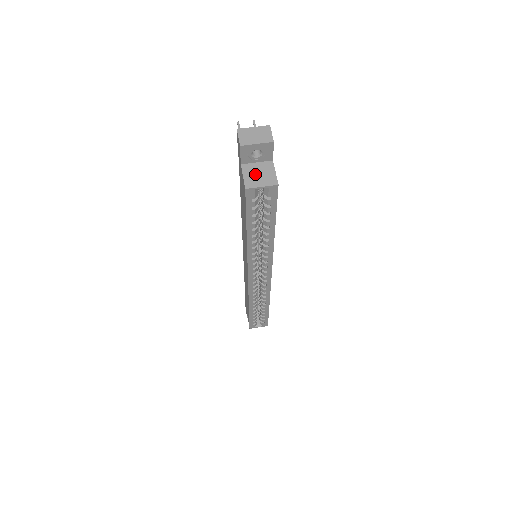
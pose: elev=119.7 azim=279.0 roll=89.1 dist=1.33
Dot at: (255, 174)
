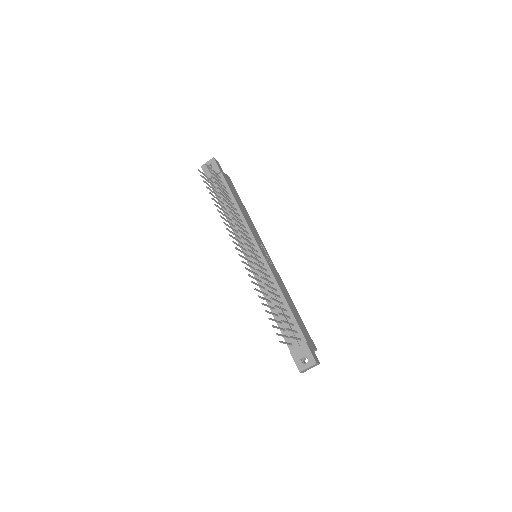
Dot at: occluded
